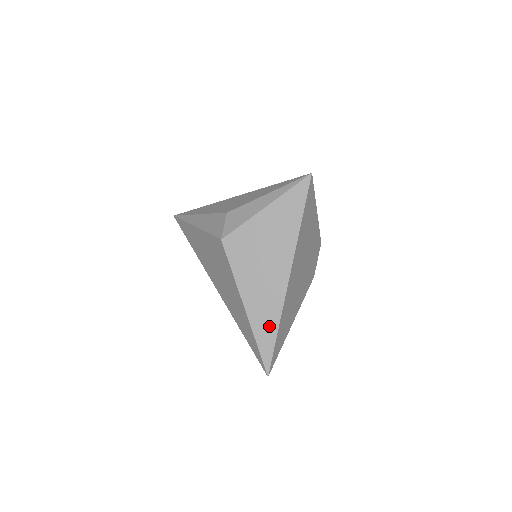
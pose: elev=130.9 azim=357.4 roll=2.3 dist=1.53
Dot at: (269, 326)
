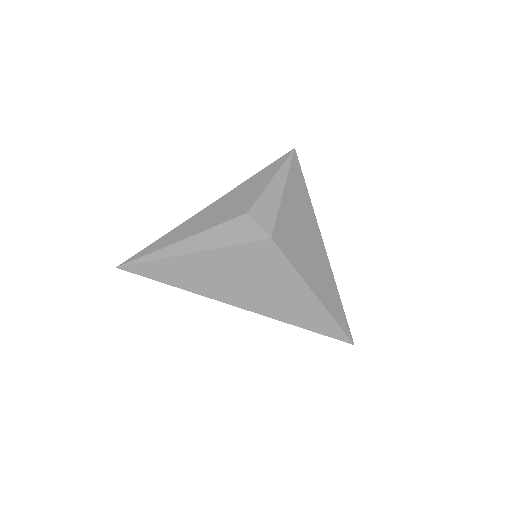
Dot at: (335, 300)
